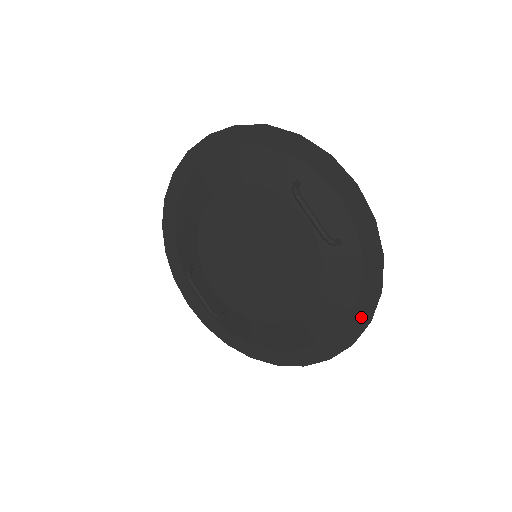
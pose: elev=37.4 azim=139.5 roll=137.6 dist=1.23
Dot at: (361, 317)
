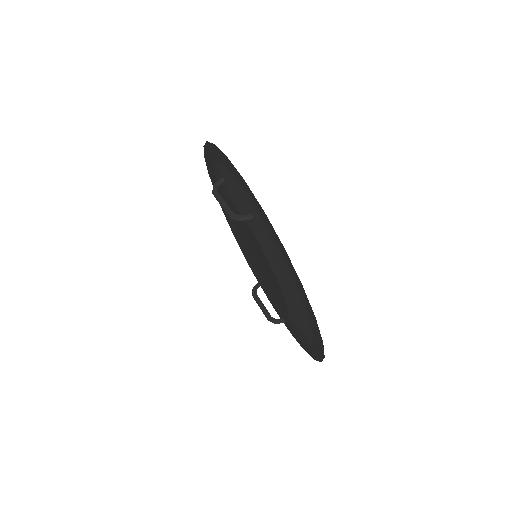
Dot at: (299, 284)
